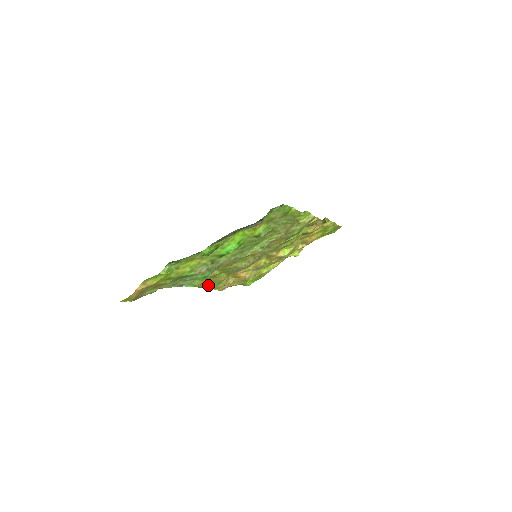
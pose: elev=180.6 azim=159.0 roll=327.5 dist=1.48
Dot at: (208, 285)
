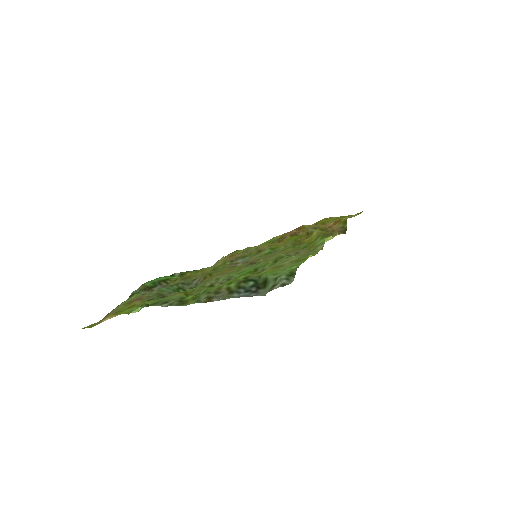
Dot at: (196, 271)
